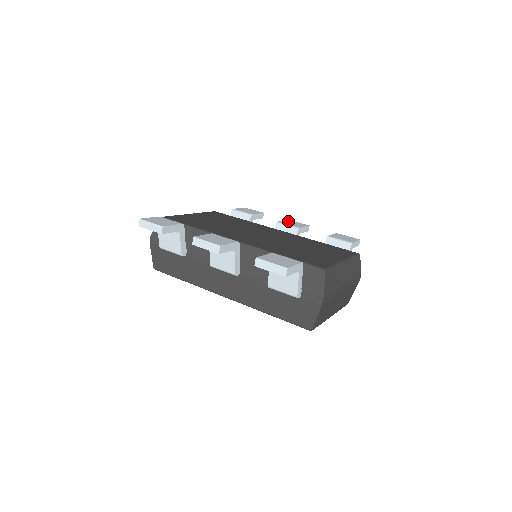
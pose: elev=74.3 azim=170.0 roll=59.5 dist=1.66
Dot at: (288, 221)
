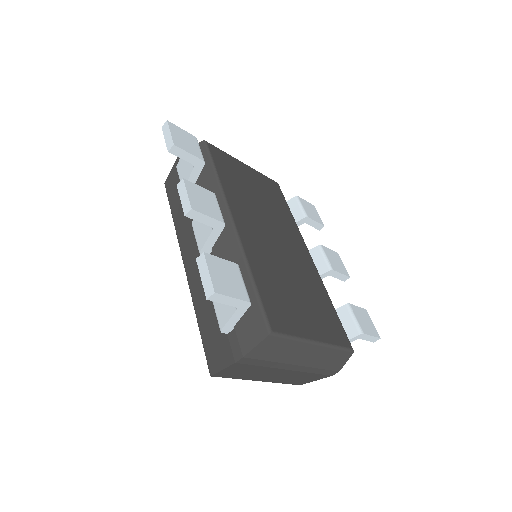
Dot at: (334, 254)
